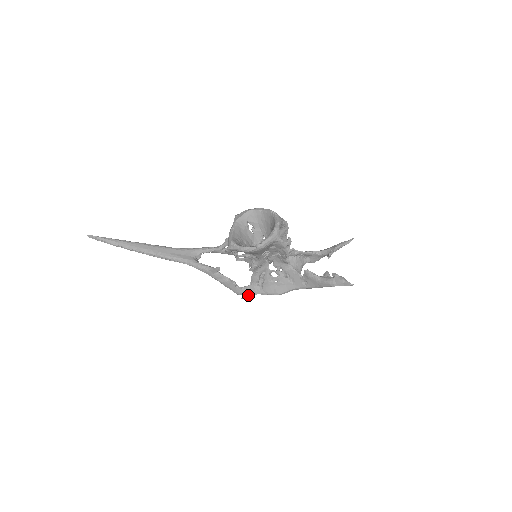
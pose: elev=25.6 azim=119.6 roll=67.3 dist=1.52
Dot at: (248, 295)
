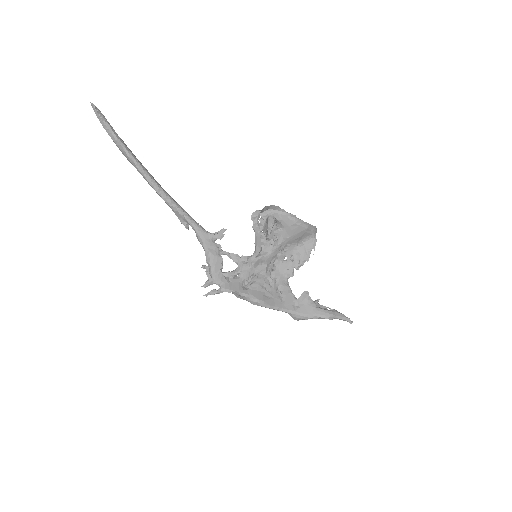
Dot at: (228, 287)
